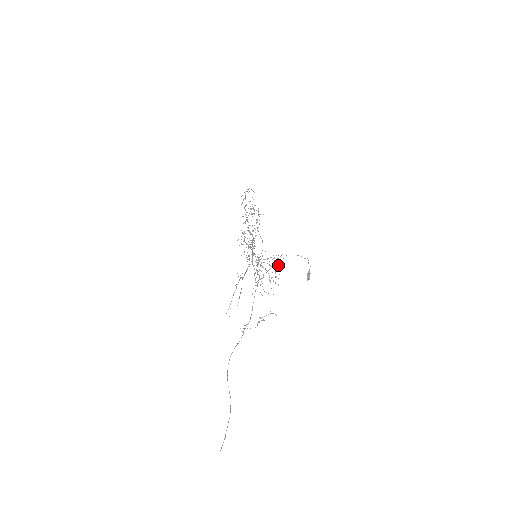
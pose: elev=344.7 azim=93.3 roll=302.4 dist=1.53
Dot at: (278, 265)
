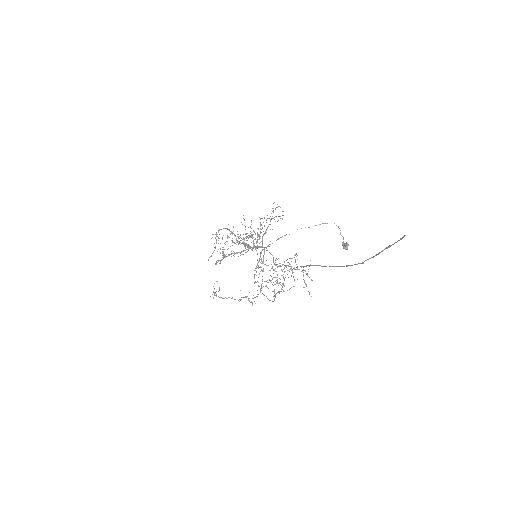
Dot at: occluded
